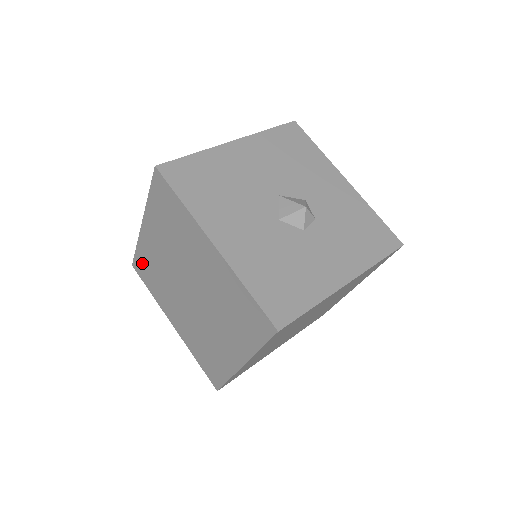
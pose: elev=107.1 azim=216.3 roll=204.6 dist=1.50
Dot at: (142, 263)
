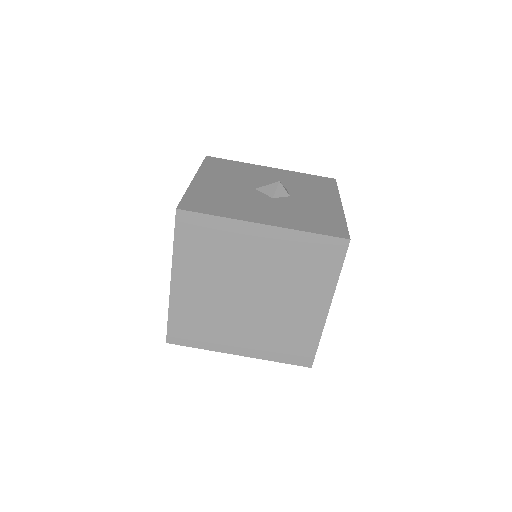
Dot at: (180, 326)
